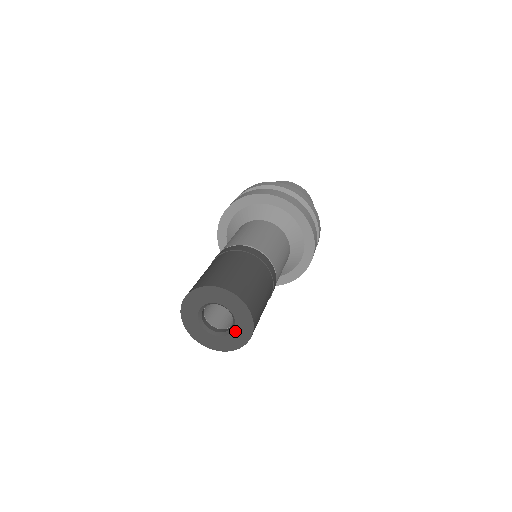
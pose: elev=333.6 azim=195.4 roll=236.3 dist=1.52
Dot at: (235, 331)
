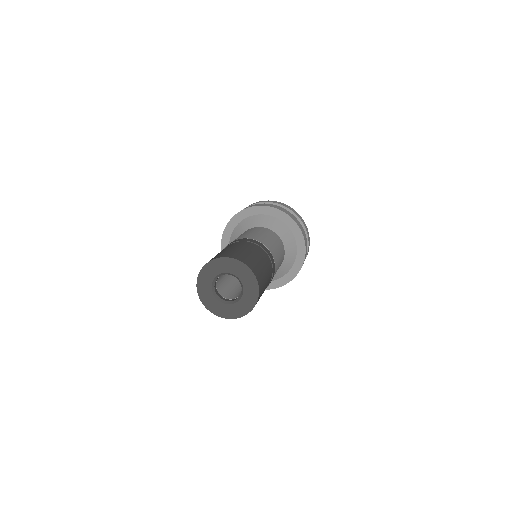
Dot at: (237, 304)
